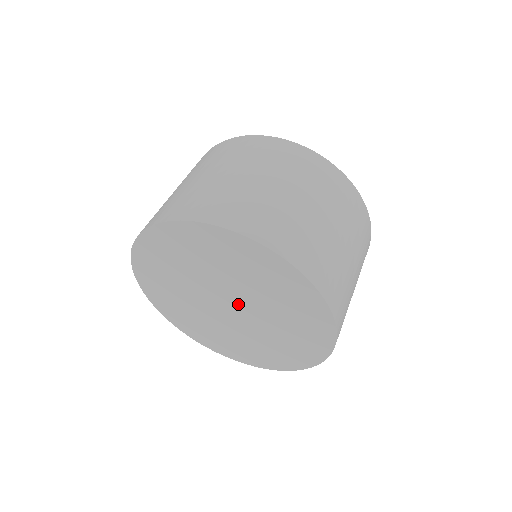
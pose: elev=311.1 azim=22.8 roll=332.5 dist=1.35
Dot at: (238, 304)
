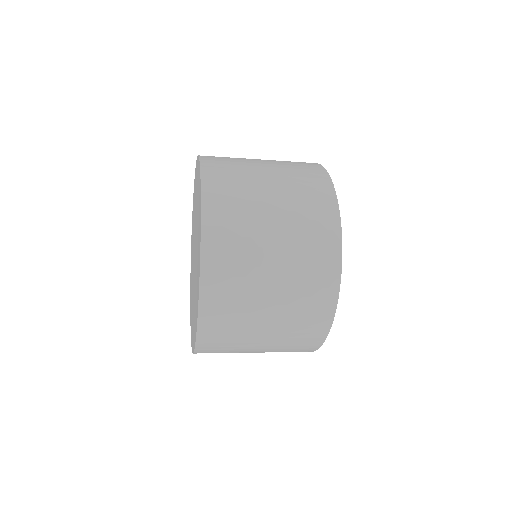
Dot at: occluded
